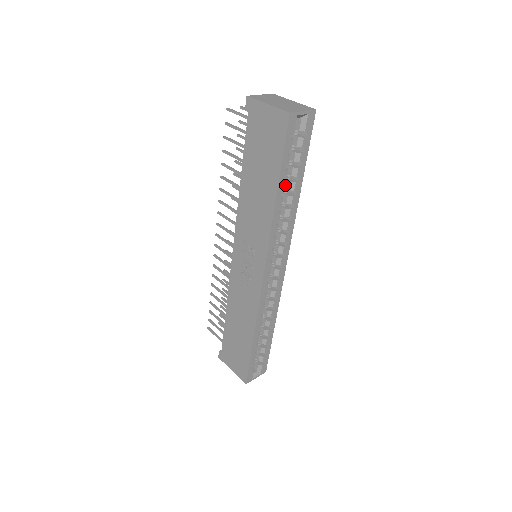
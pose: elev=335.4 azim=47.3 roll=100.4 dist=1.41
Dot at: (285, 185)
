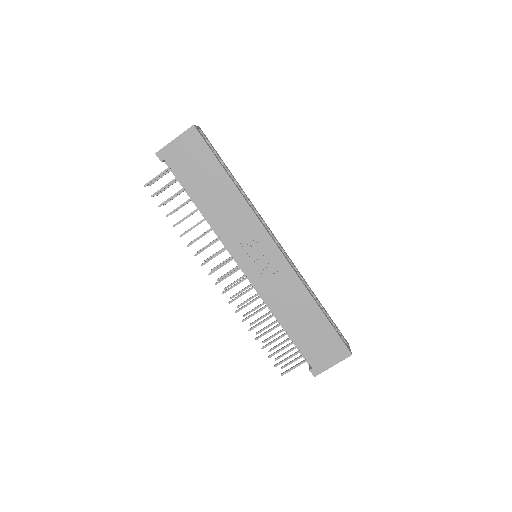
Dot at: occluded
